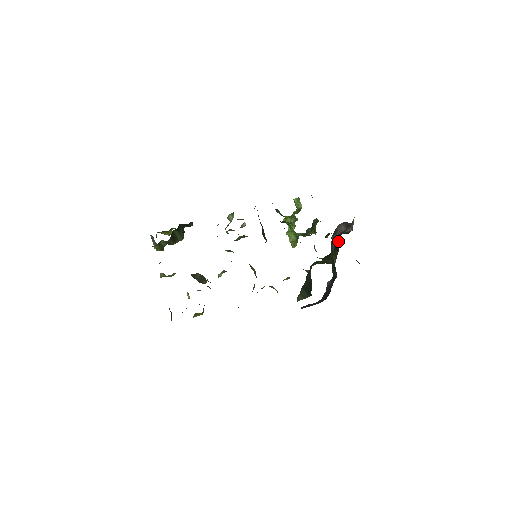
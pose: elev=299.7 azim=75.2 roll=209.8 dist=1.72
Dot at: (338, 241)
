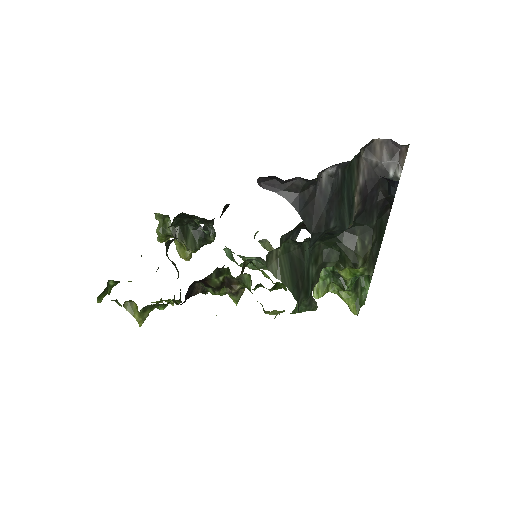
Dot at: (379, 244)
